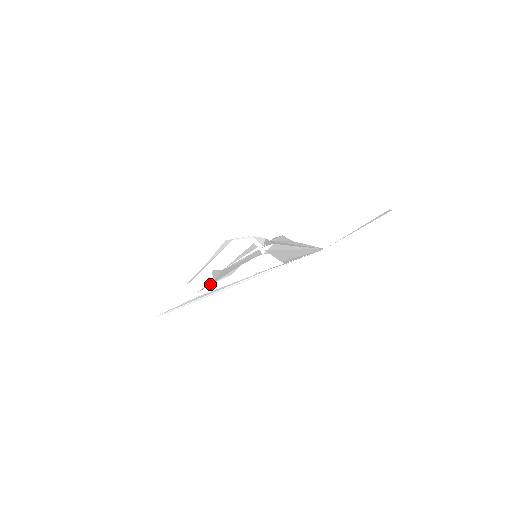
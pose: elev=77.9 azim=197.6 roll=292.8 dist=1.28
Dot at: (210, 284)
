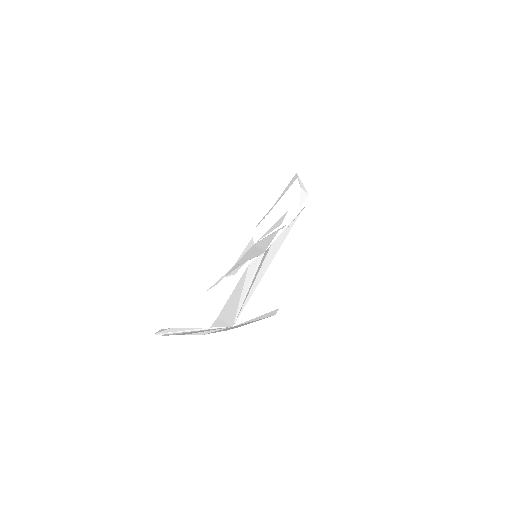
Dot at: (221, 279)
